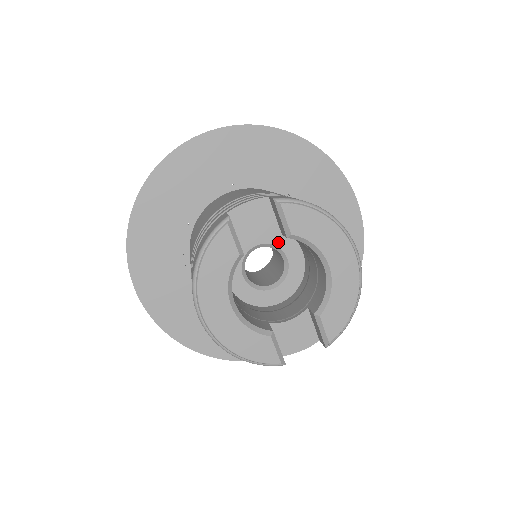
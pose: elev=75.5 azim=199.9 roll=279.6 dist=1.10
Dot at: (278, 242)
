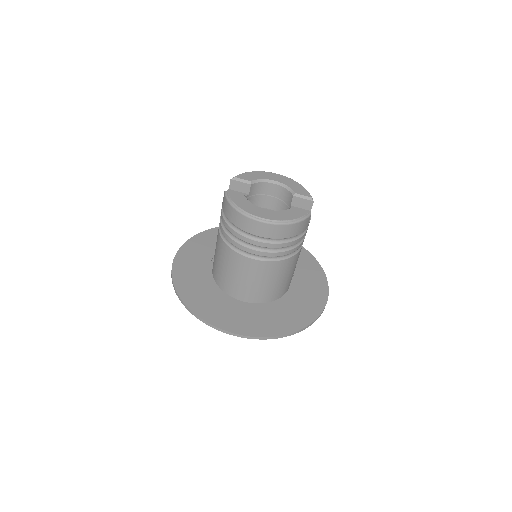
Dot at: occluded
